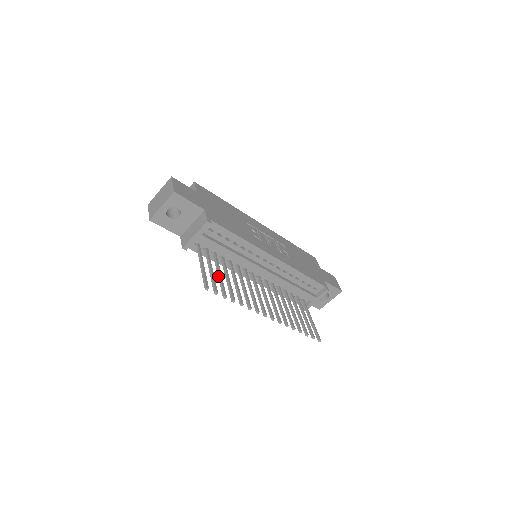
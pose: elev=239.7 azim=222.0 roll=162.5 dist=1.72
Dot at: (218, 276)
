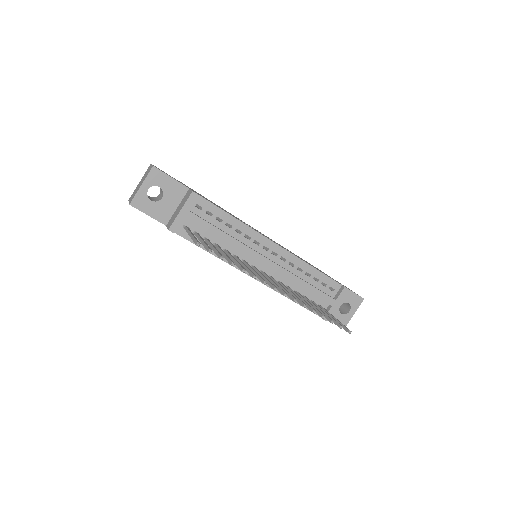
Dot at: (212, 249)
